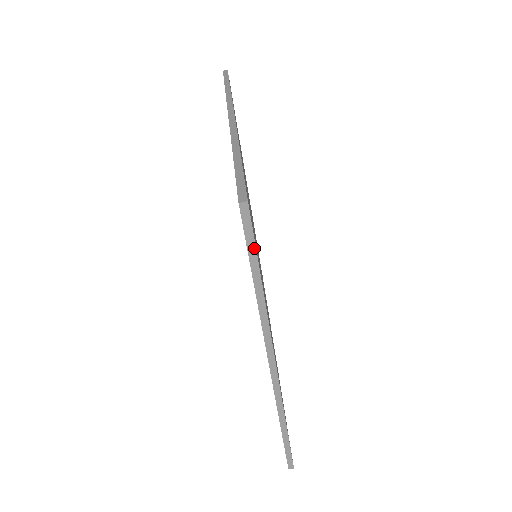
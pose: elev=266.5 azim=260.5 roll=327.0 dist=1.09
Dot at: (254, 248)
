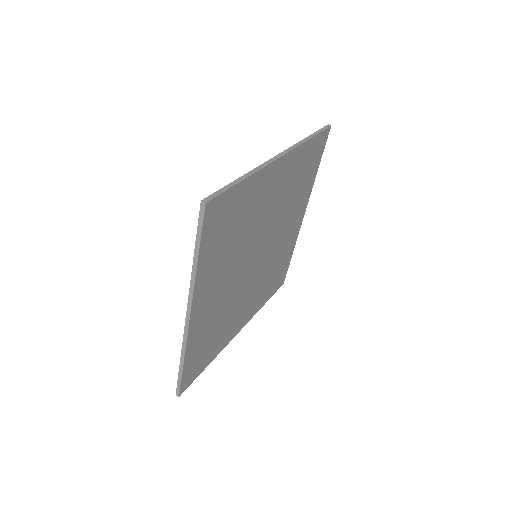
Dot at: (321, 131)
